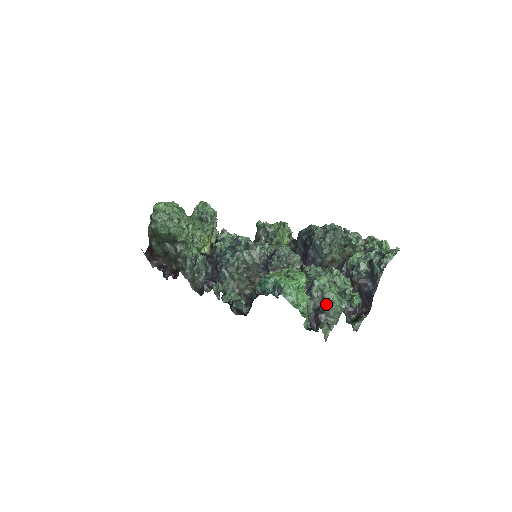
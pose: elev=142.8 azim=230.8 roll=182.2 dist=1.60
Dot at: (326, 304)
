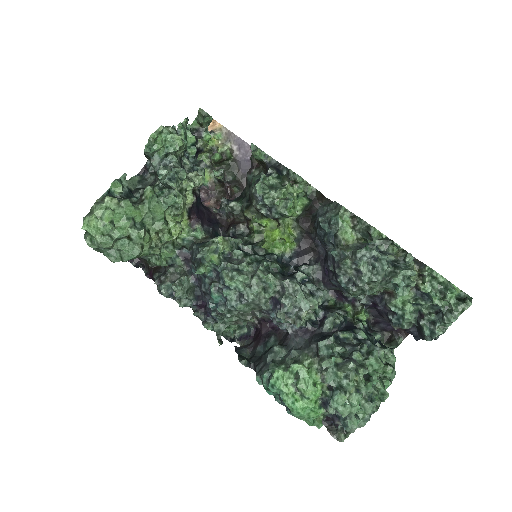
Dot at: (344, 427)
